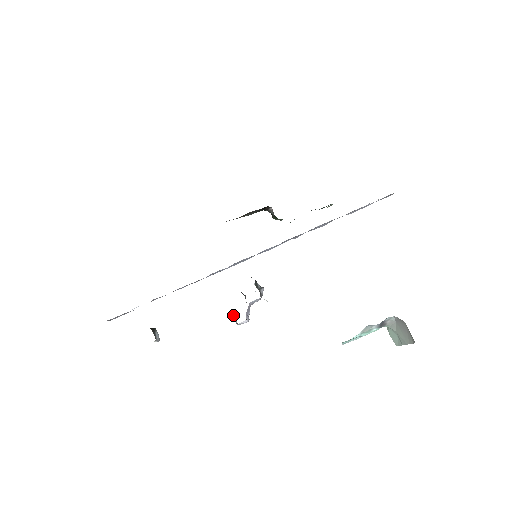
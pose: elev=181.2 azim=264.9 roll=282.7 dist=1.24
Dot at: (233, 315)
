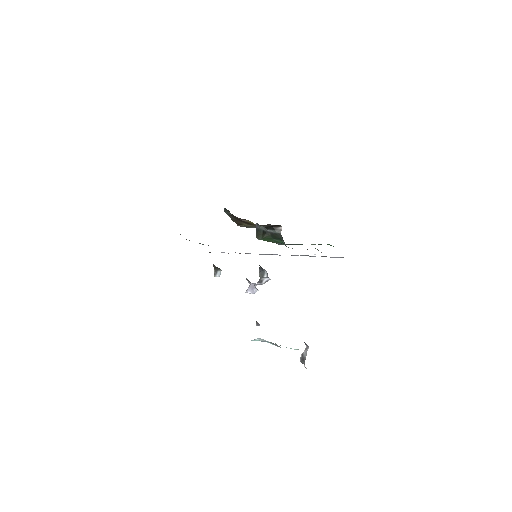
Dot at: occluded
